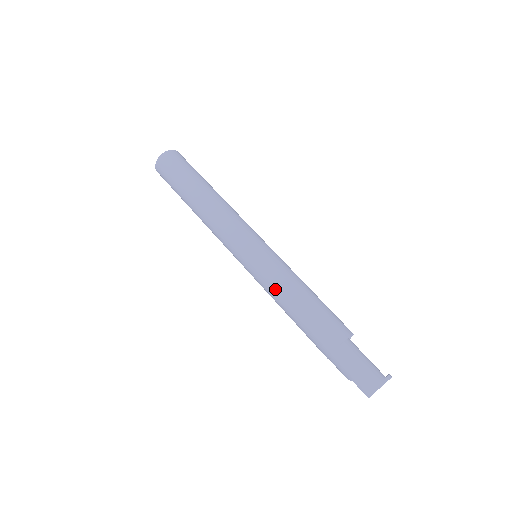
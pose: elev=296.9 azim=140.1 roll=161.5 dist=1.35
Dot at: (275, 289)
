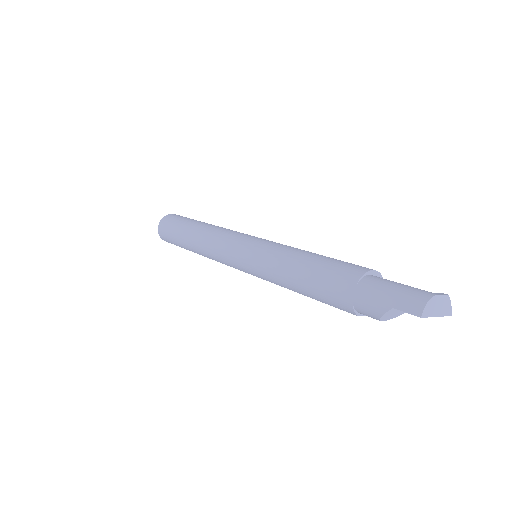
Dot at: (277, 259)
